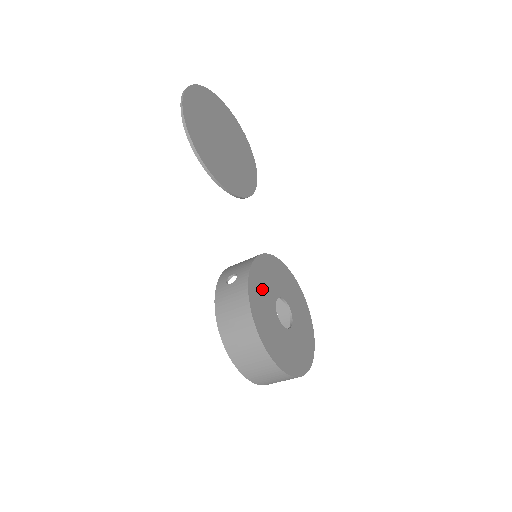
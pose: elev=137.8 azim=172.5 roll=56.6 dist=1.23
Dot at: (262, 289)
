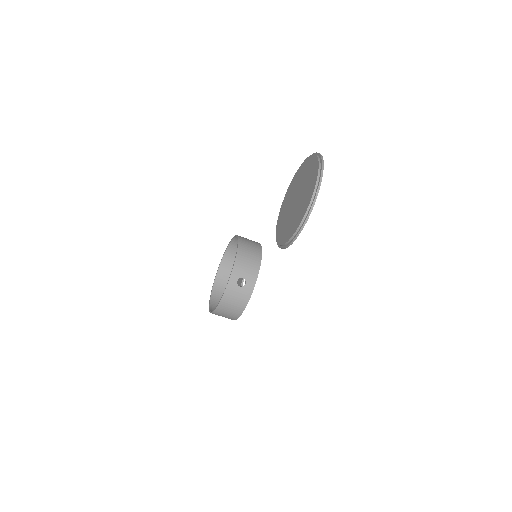
Dot at: occluded
